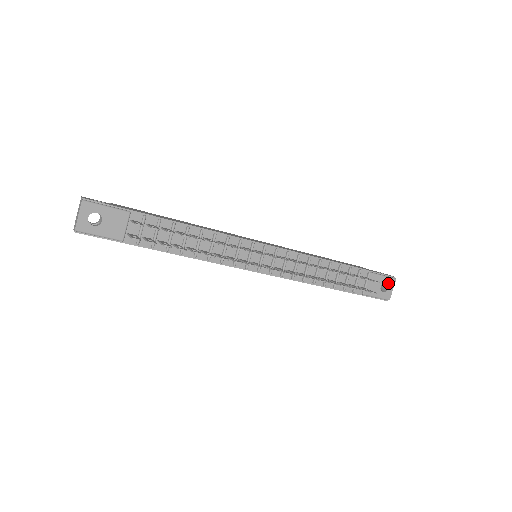
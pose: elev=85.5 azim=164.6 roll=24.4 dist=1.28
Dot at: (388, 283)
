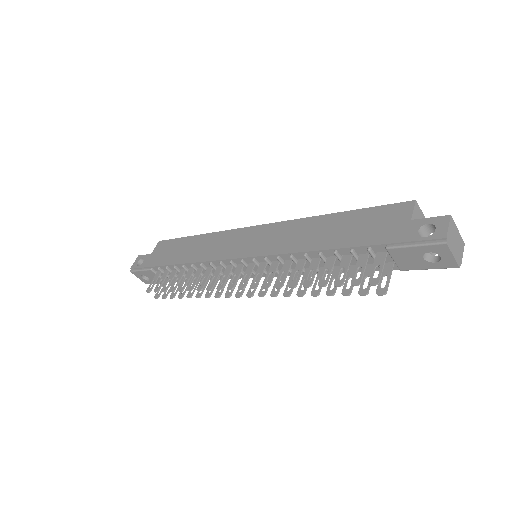
Dot at: (434, 251)
